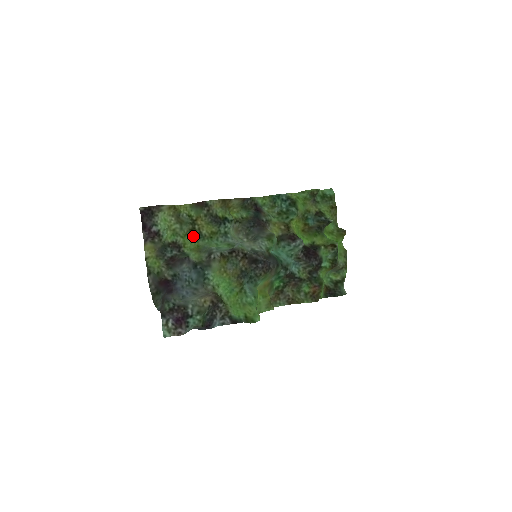
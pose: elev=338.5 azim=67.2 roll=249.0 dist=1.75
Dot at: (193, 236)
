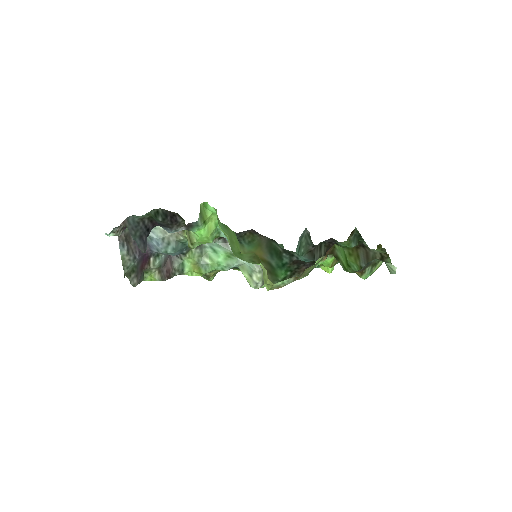
Dot at: occluded
